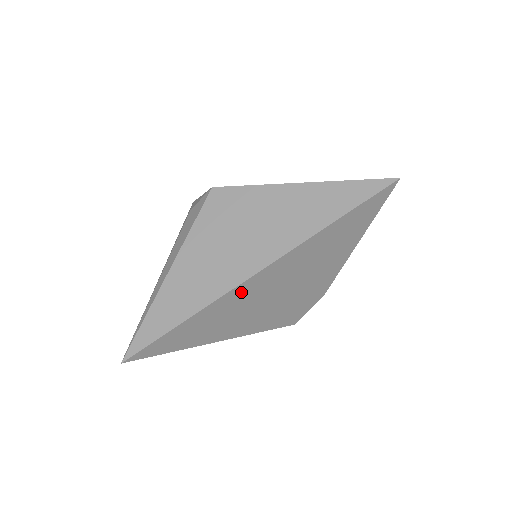
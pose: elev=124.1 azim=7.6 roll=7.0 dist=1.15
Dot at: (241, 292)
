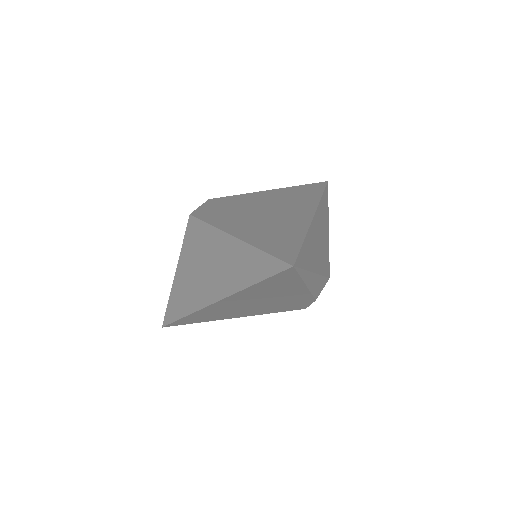
Dot at: (211, 309)
